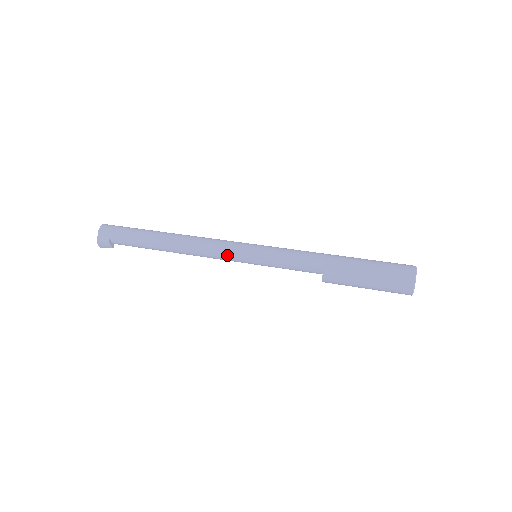
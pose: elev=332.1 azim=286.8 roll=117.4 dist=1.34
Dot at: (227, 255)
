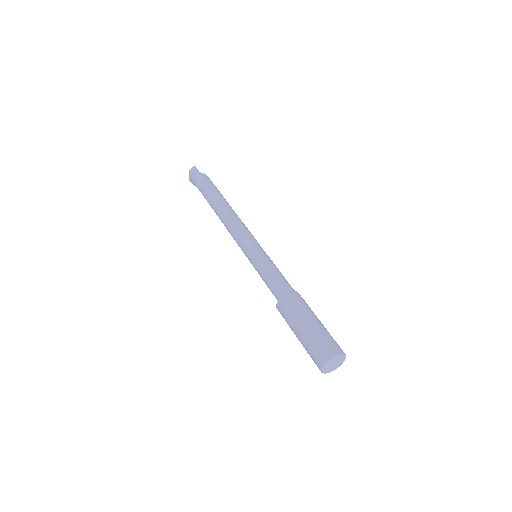
Dot at: (238, 245)
